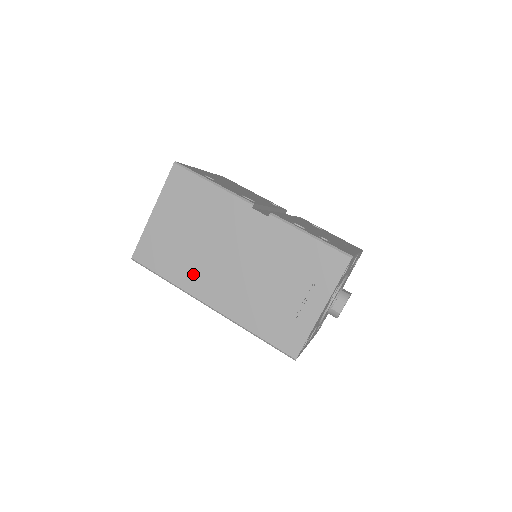
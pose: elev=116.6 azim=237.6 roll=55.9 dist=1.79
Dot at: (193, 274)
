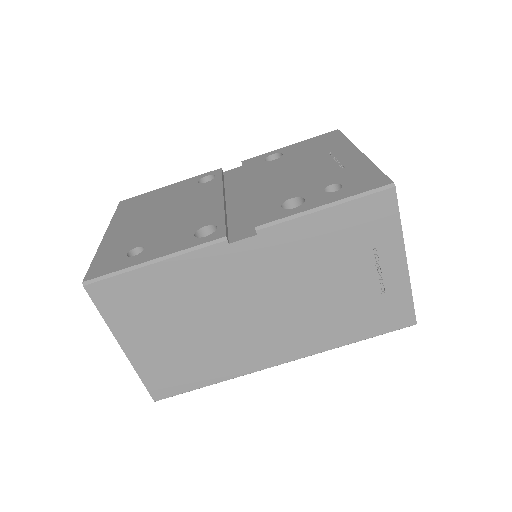
Dot at: (235, 356)
